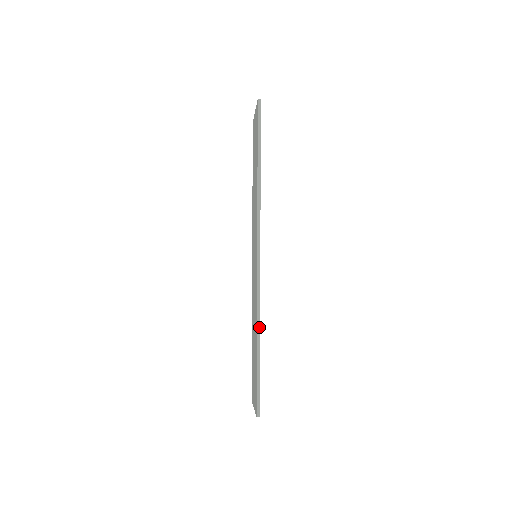
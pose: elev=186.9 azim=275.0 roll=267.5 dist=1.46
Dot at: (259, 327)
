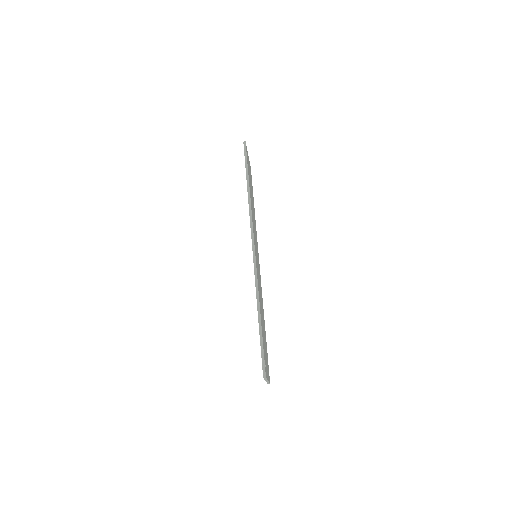
Dot at: (259, 302)
